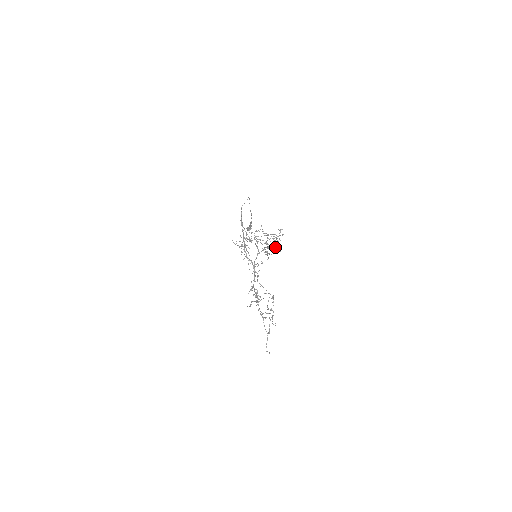
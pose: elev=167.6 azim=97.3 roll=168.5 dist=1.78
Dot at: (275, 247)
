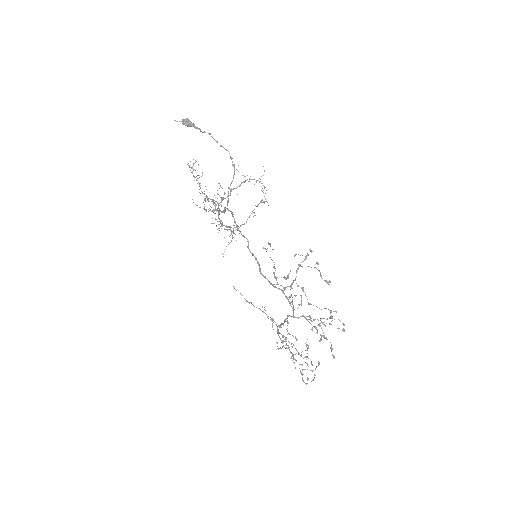
Dot at: (263, 202)
